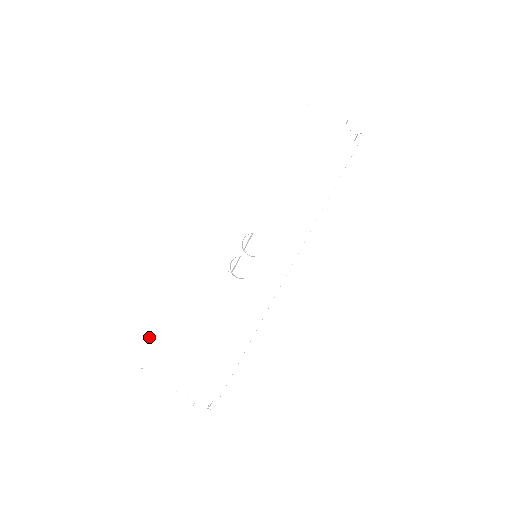
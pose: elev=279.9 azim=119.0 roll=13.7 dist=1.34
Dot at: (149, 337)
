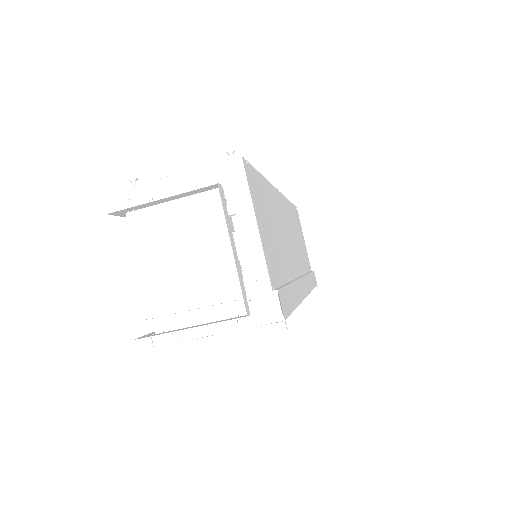
Dot at: occluded
